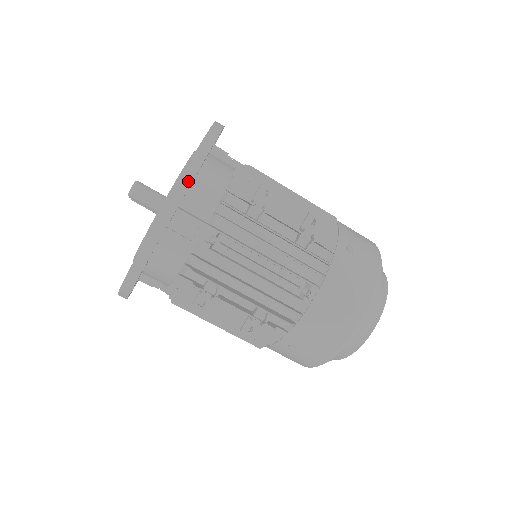
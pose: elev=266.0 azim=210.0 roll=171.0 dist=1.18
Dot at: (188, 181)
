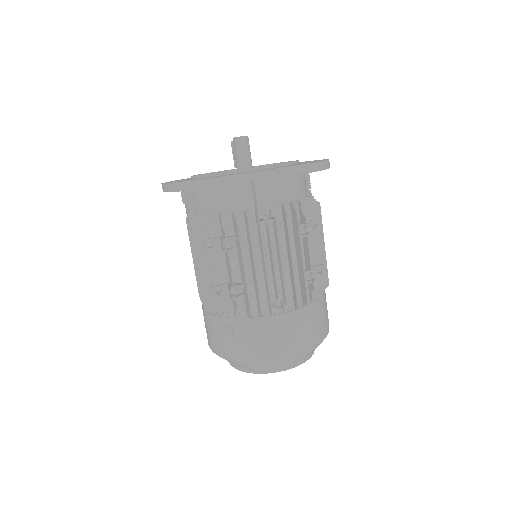
Dot at: (298, 172)
